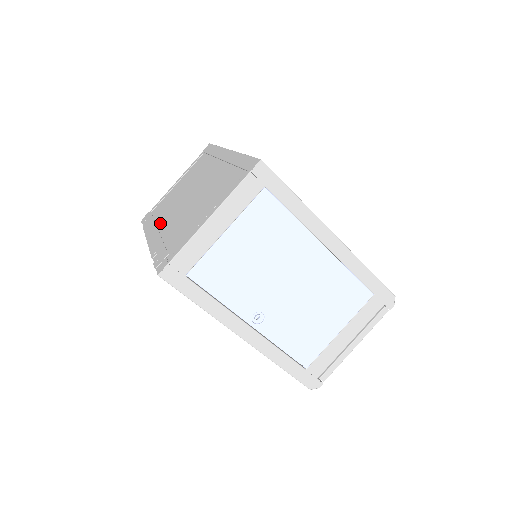
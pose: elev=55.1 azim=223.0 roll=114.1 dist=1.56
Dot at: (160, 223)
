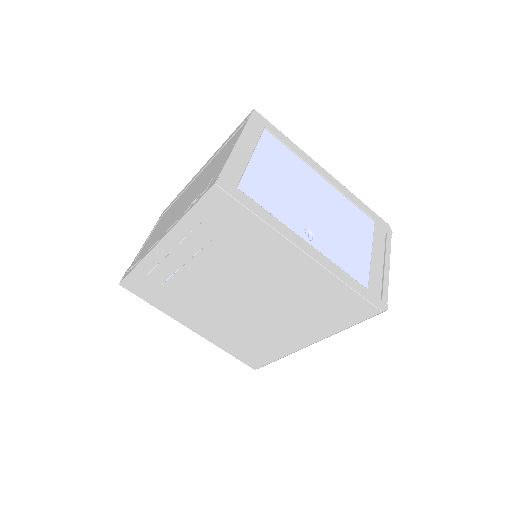
Dot at: occluded
